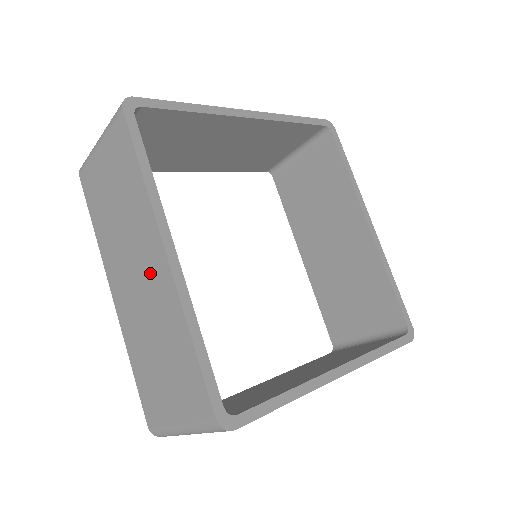
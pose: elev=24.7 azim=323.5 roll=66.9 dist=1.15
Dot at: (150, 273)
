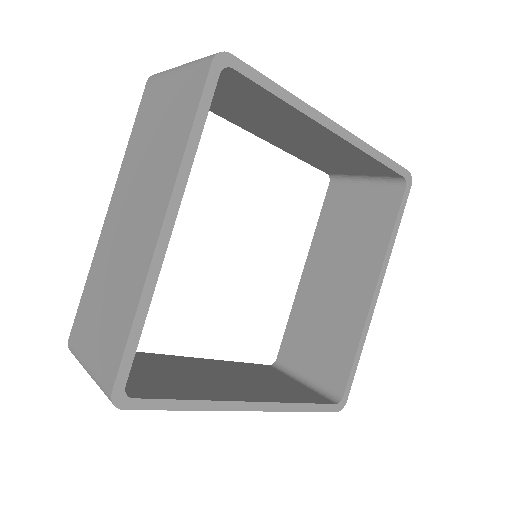
Dot at: (142, 227)
